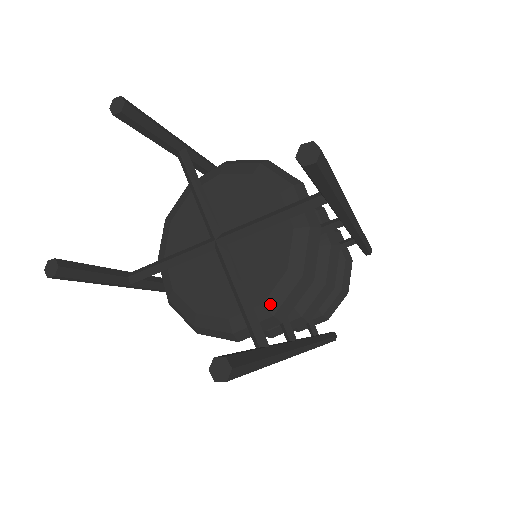
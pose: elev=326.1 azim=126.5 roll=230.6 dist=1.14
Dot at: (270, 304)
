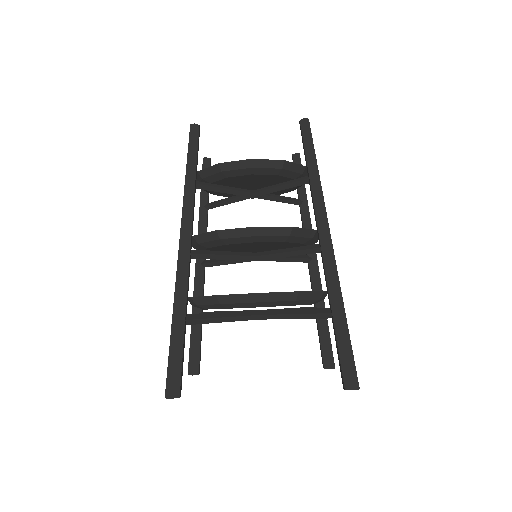
Dot at: occluded
